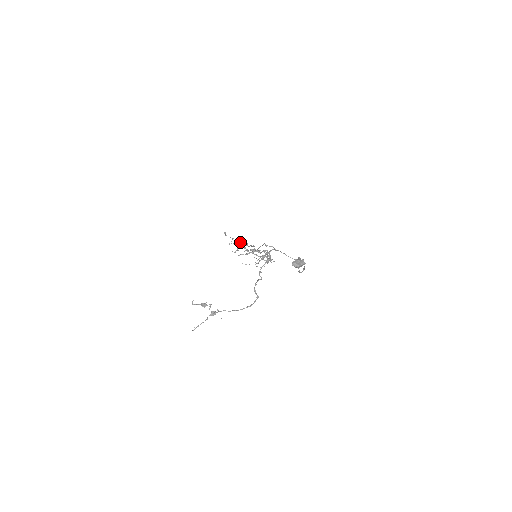
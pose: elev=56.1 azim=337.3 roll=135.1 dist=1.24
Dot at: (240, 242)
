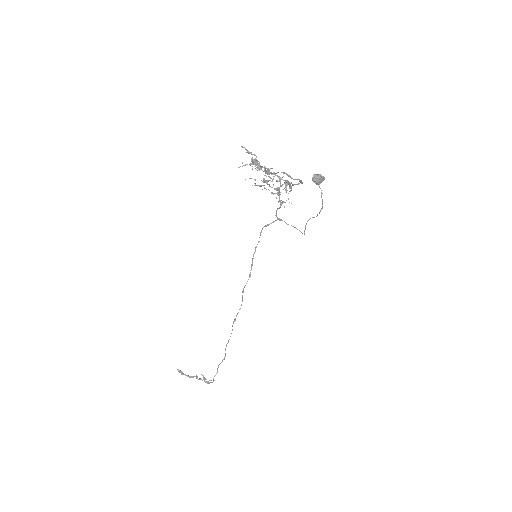
Dot at: occluded
